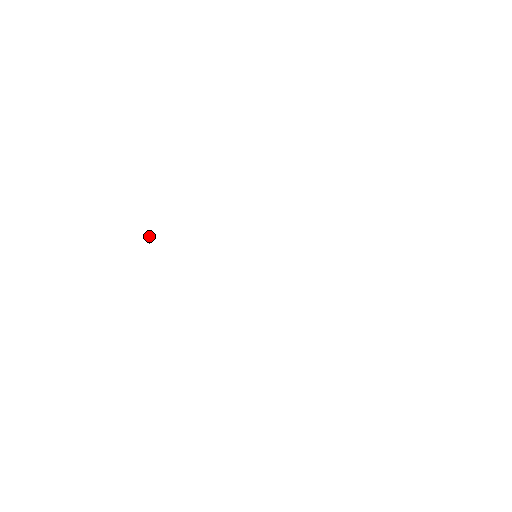
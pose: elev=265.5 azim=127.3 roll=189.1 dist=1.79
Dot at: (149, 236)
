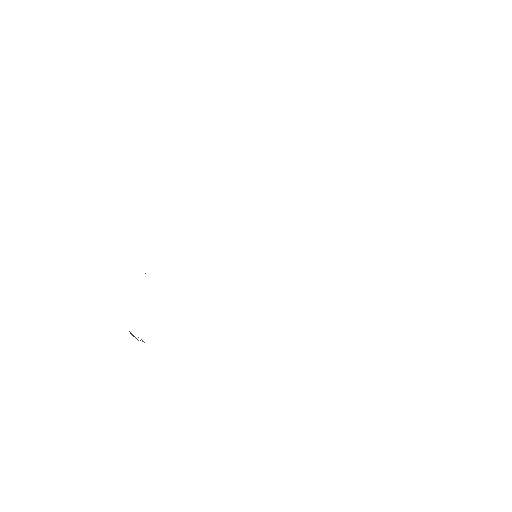
Dot at: occluded
